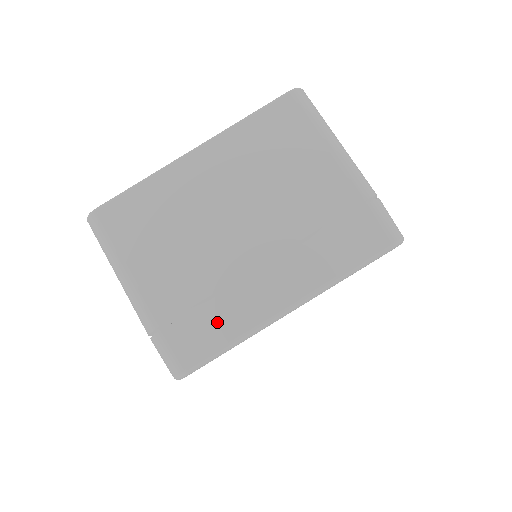
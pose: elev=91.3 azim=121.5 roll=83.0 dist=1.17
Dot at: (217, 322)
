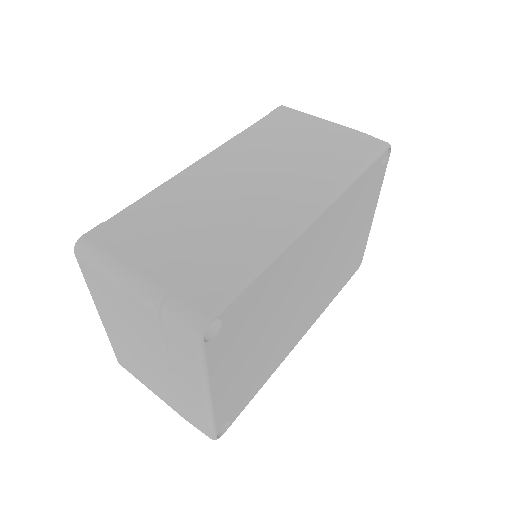
Dot at: (194, 412)
